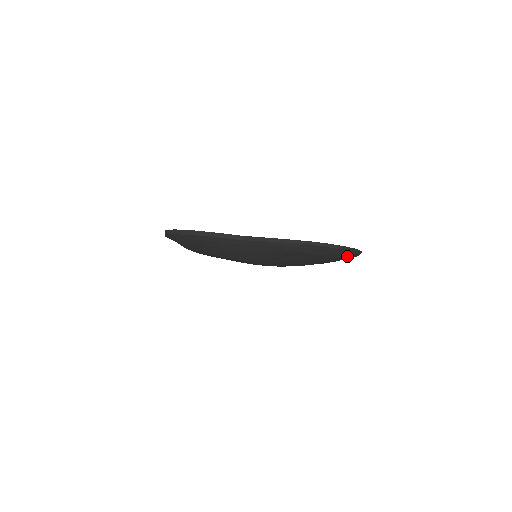
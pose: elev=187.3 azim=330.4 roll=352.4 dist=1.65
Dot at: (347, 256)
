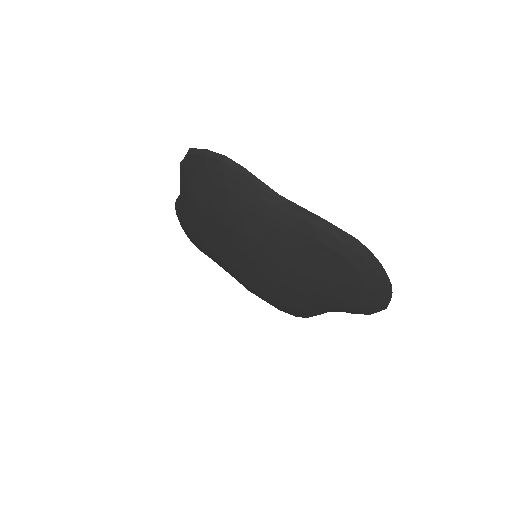
Dot at: (375, 294)
